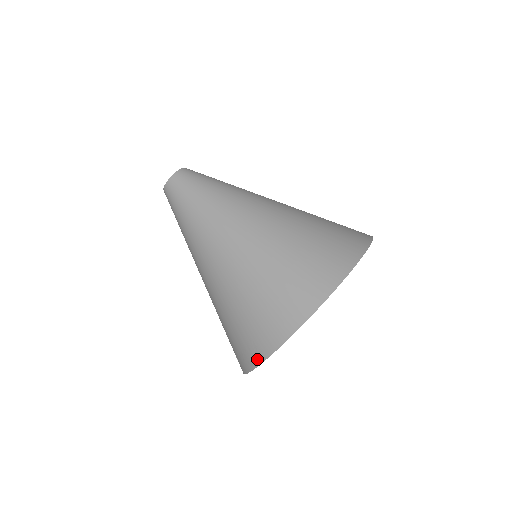
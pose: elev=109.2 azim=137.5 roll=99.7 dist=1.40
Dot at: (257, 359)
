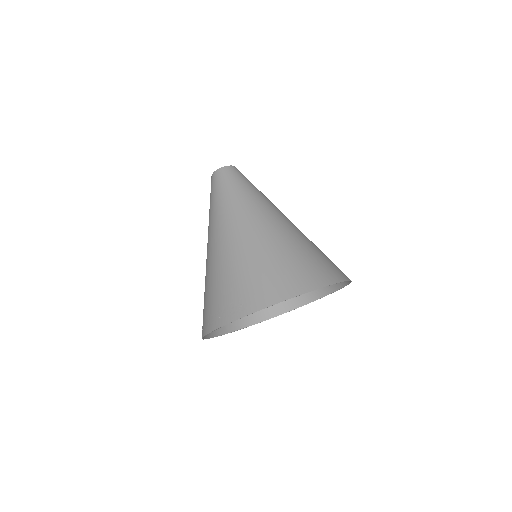
Dot at: (237, 314)
